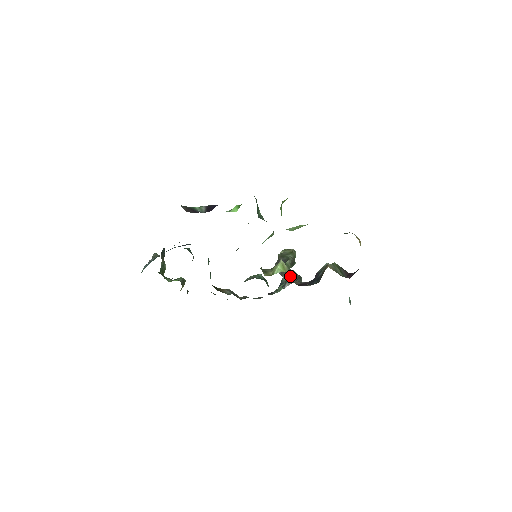
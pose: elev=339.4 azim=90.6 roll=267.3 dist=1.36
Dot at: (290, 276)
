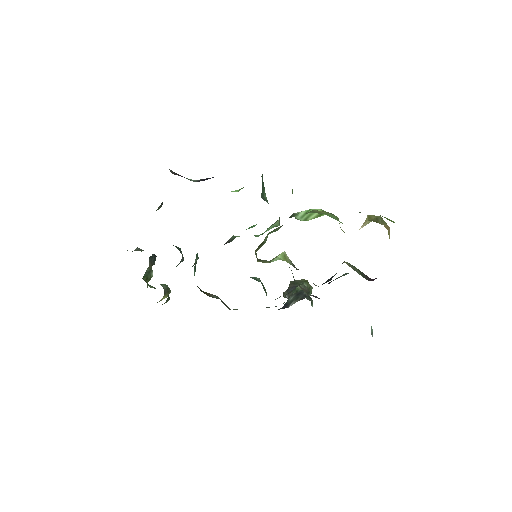
Dot at: occluded
